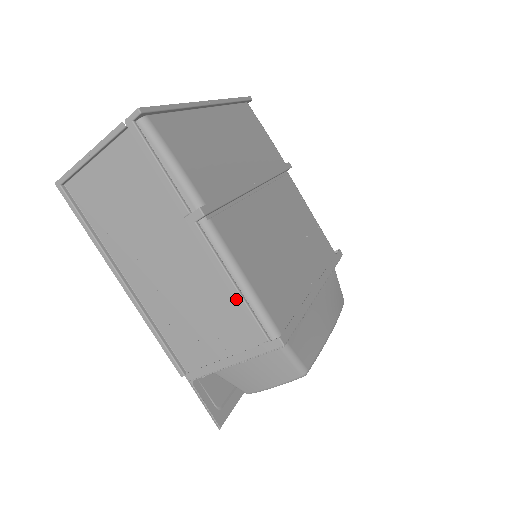
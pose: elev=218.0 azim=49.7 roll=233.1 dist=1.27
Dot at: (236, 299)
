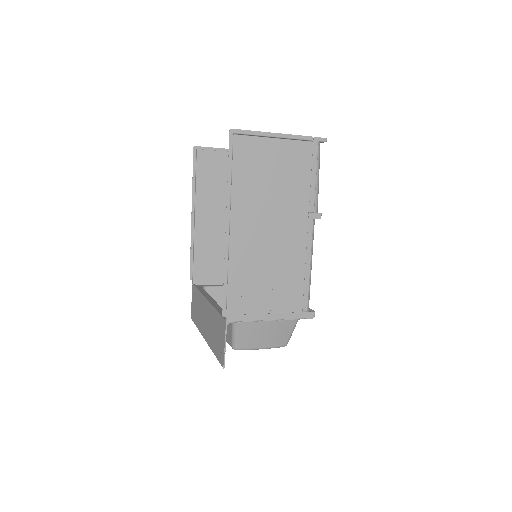
Dot at: (306, 277)
